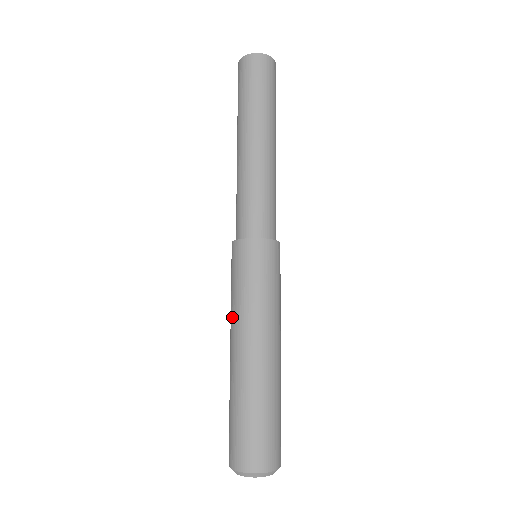
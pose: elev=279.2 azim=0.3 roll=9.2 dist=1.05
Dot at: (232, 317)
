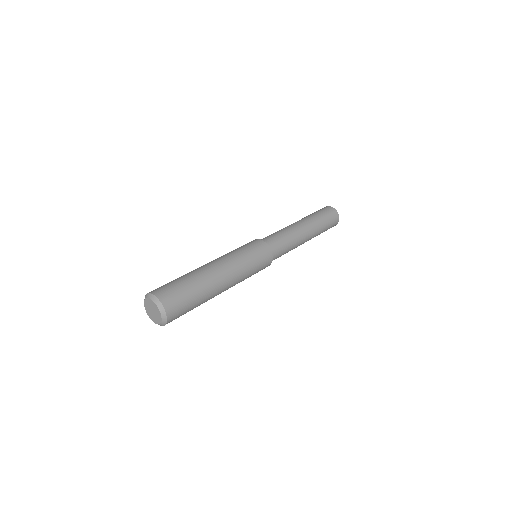
Dot at: (221, 256)
